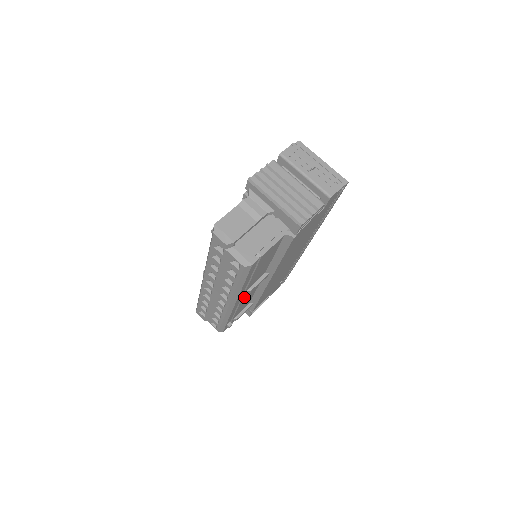
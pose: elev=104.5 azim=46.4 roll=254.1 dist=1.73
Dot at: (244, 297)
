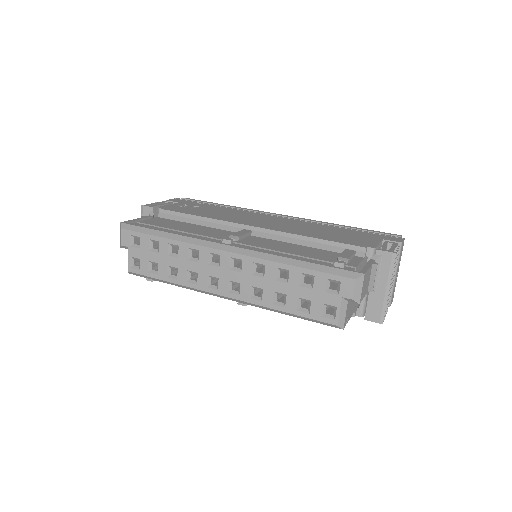
Dot at: occluded
